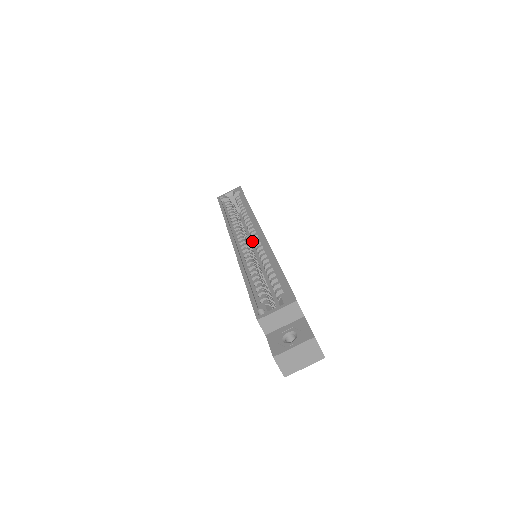
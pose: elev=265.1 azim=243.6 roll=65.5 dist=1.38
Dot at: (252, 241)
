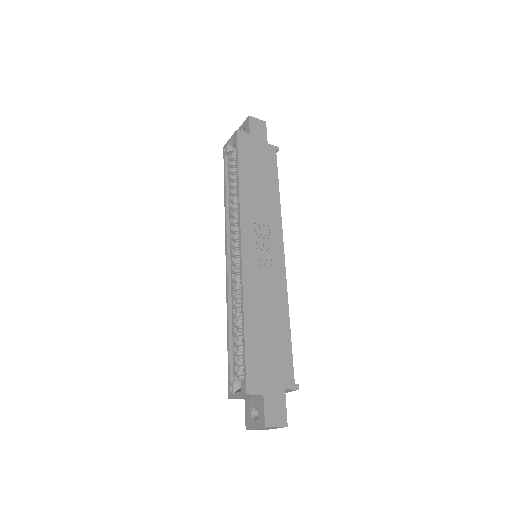
Dot at: occluded
